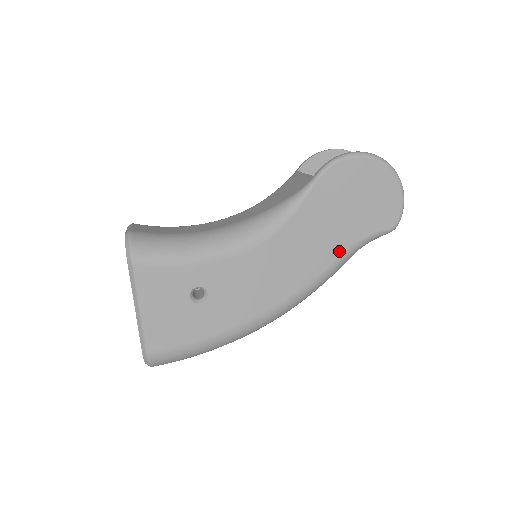
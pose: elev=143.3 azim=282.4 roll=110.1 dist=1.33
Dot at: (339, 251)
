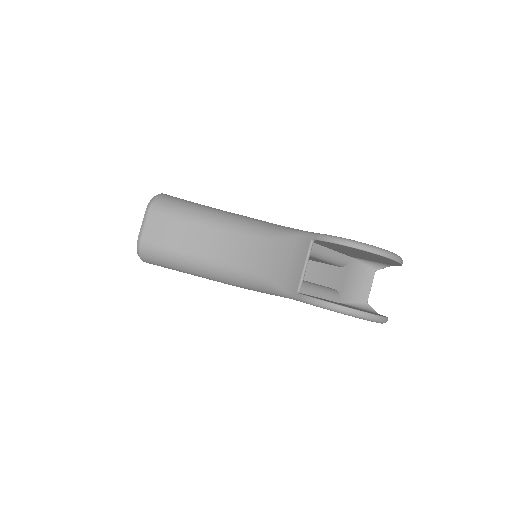
Dot at: occluded
